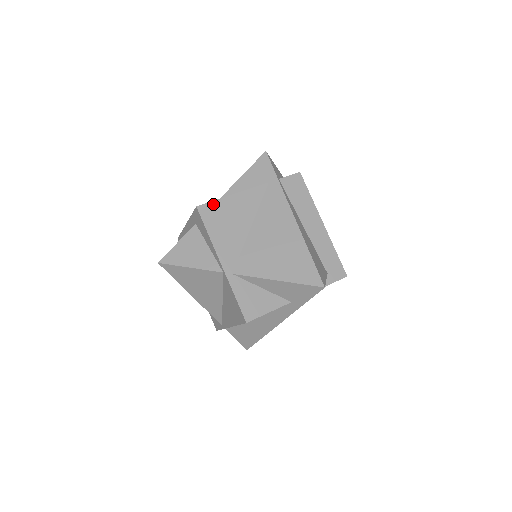
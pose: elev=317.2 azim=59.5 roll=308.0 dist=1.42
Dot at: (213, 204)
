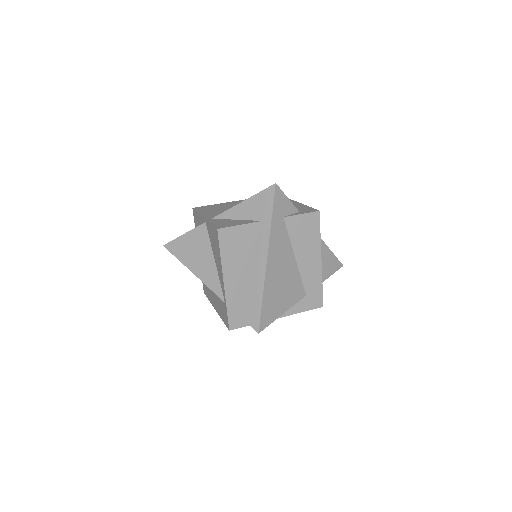
Dot at: (205, 206)
